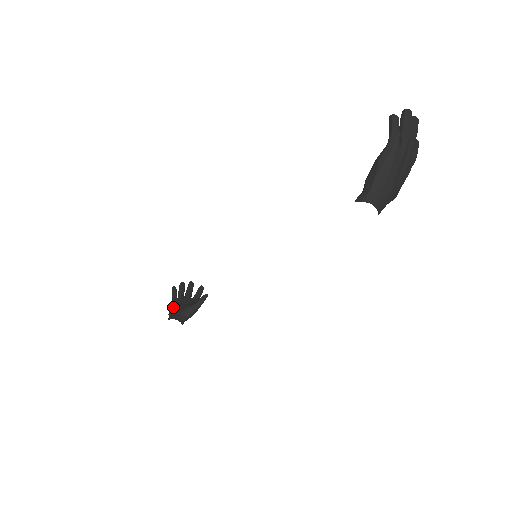
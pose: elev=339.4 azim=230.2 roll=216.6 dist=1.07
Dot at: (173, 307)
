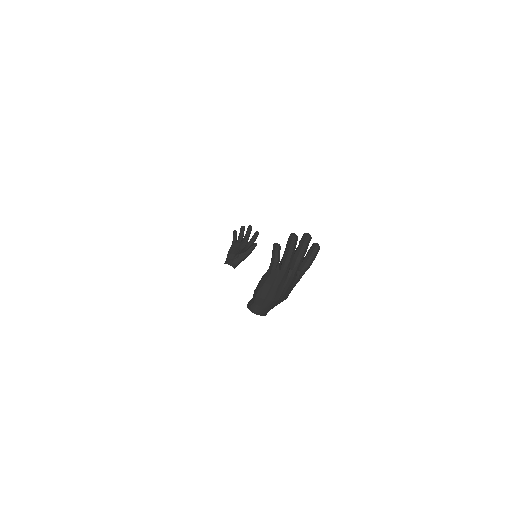
Dot at: (230, 252)
